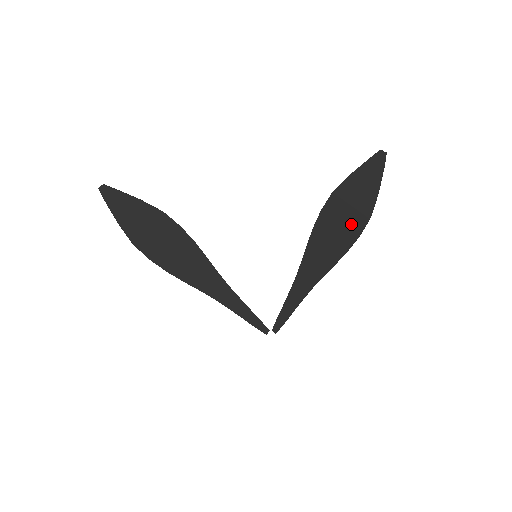
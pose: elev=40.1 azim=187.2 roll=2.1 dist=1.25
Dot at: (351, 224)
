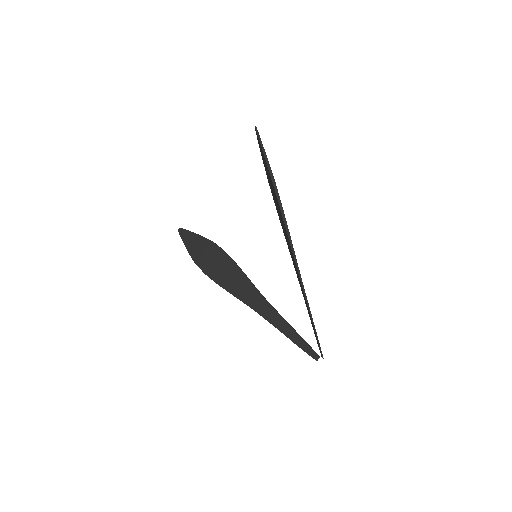
Dot at: (274, 193)
